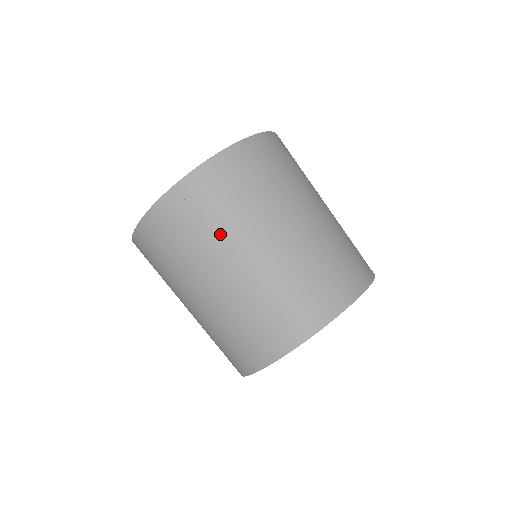
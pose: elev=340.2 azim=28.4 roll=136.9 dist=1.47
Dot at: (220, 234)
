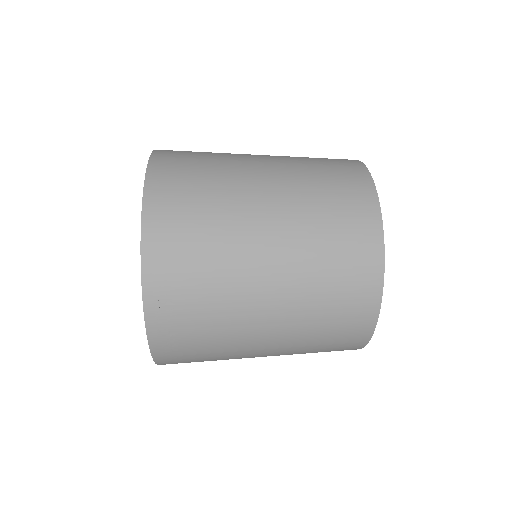
Dot at: (225, 281)
